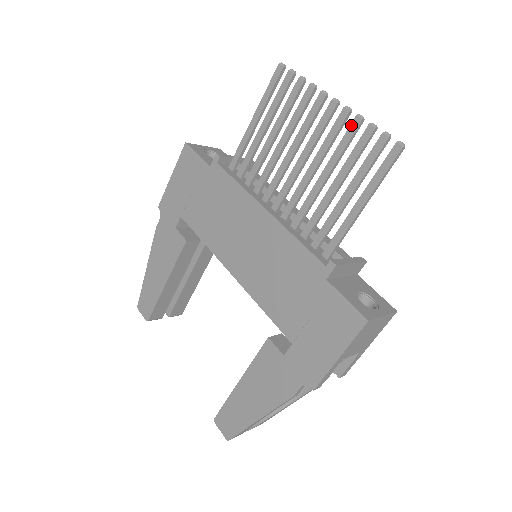
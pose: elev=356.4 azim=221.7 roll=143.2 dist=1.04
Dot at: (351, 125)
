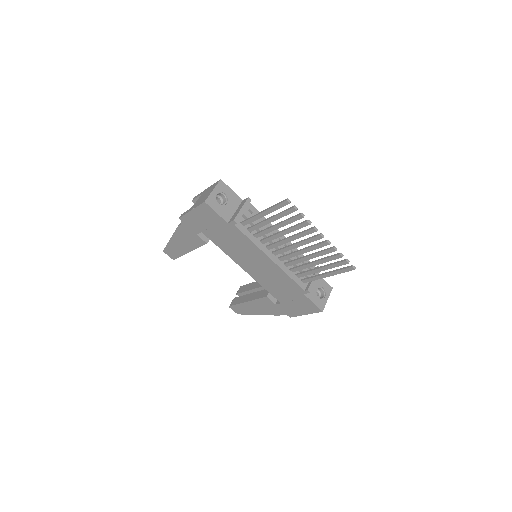
Dot at: (329, 250)
